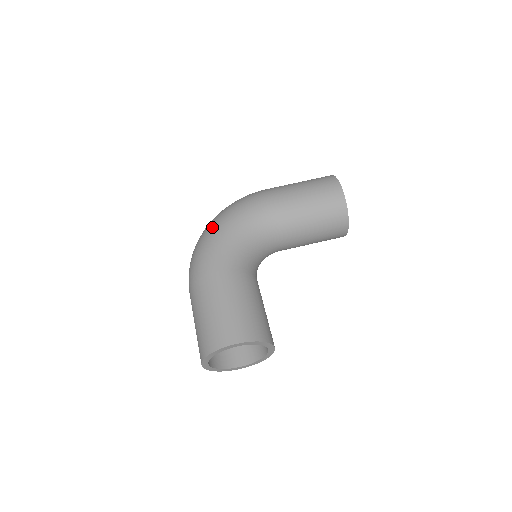
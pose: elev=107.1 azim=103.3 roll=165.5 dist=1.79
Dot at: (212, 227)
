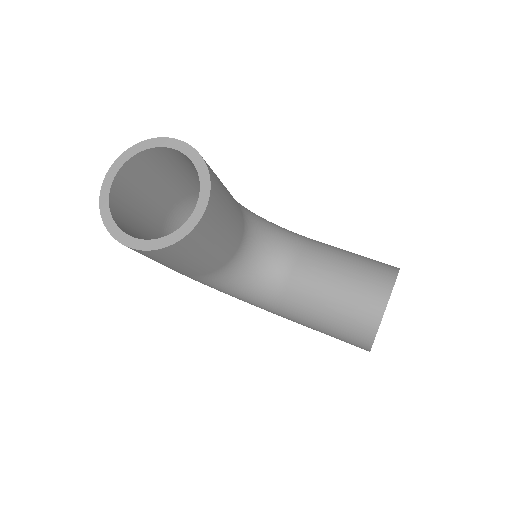
Dot at: occluded
